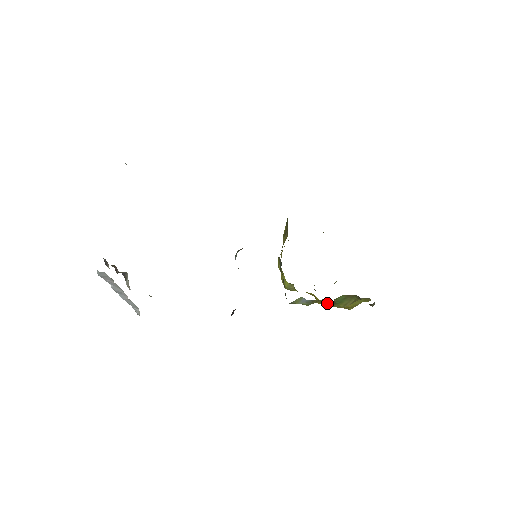
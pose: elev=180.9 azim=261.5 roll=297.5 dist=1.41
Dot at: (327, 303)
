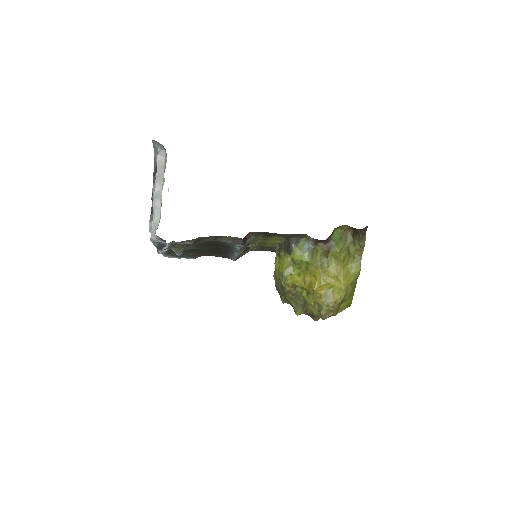
Dot at: (323, 278)
